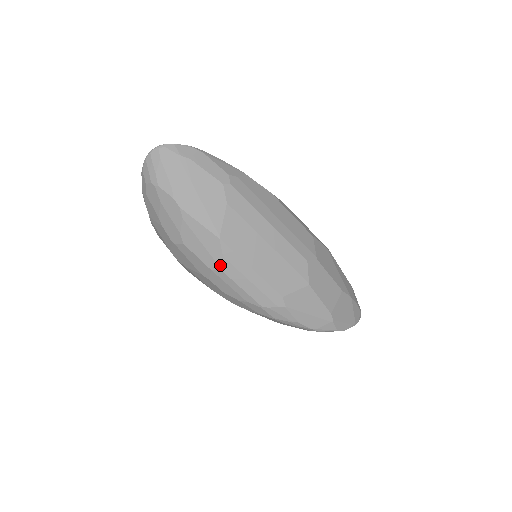
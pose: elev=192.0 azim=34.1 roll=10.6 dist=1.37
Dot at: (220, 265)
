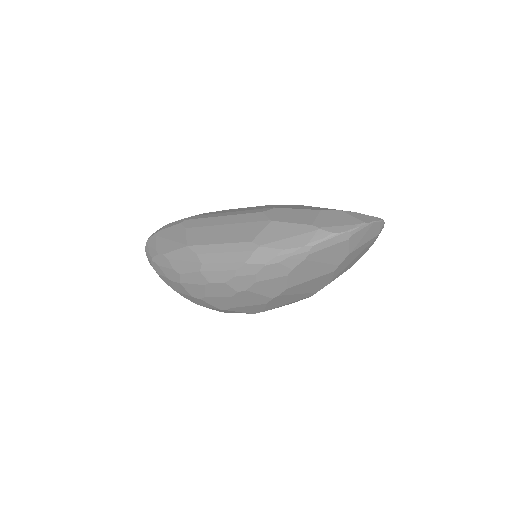
Dot at: (199, 261)
